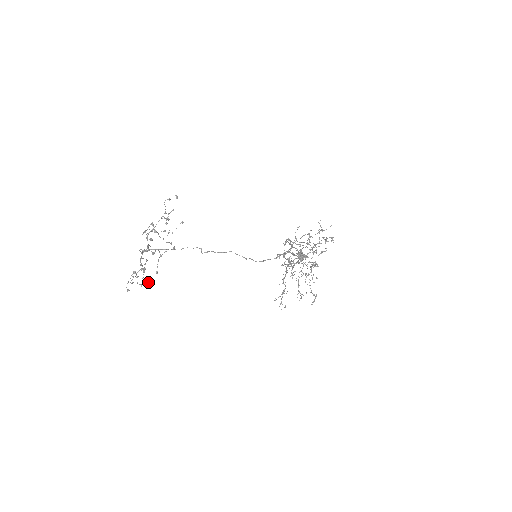
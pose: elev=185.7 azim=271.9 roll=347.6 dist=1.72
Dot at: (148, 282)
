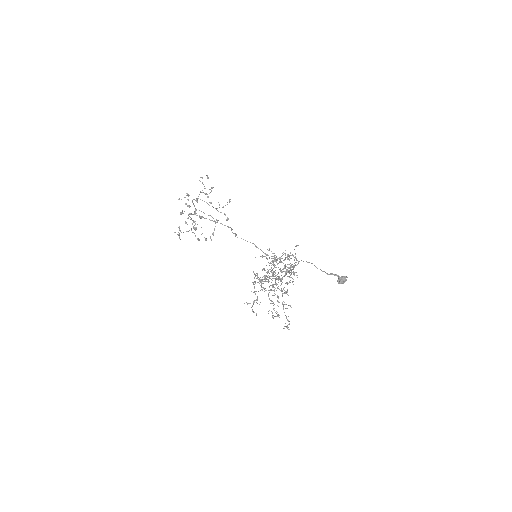
Dot at: (211, 239)
